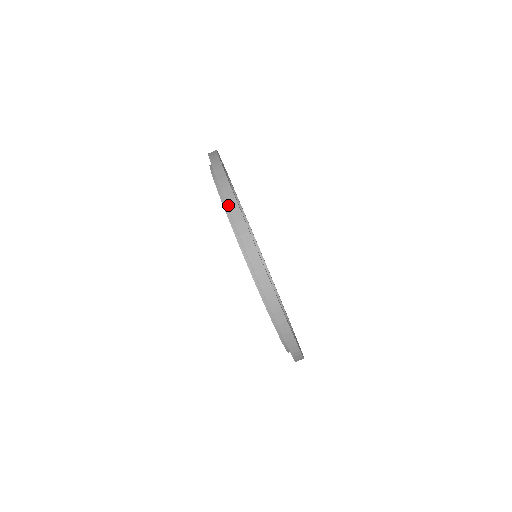
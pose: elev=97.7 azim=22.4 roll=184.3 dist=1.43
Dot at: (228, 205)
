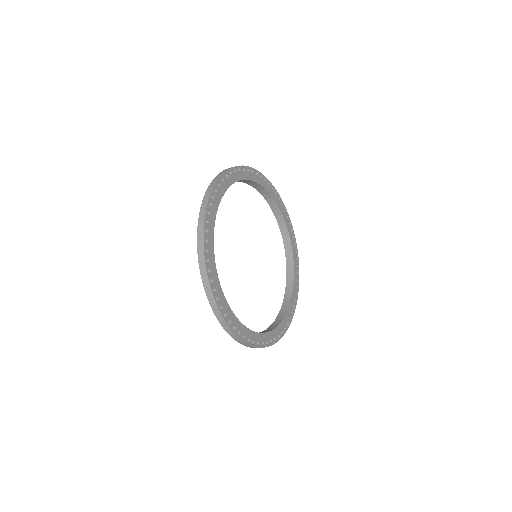
Dot at: (213, 311)
